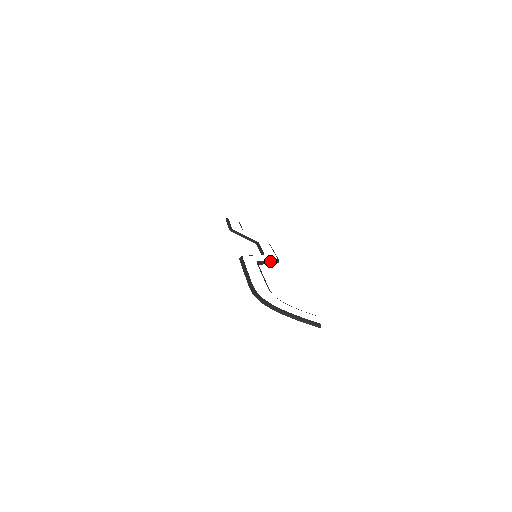
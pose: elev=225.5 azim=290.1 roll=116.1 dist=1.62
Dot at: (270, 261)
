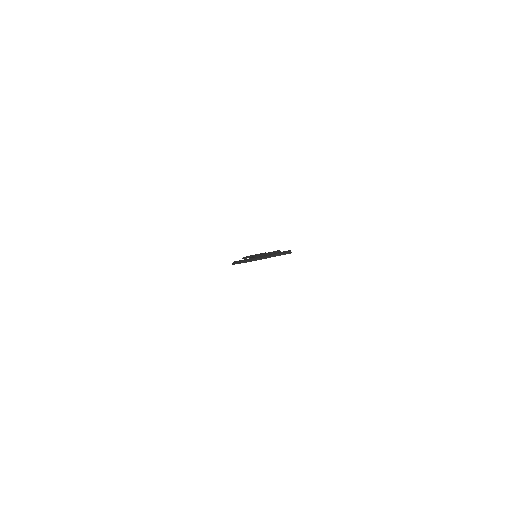
Dot at: (269, 253)
